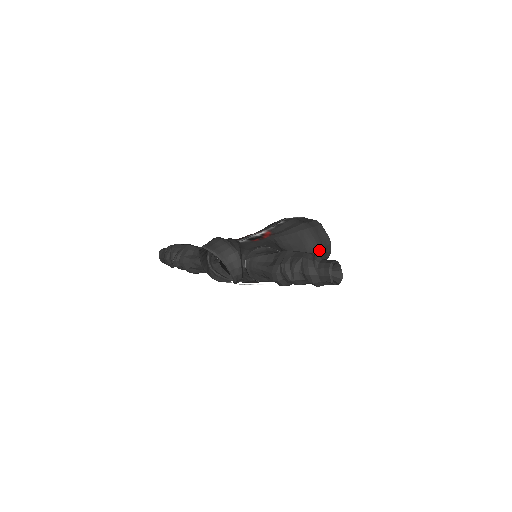
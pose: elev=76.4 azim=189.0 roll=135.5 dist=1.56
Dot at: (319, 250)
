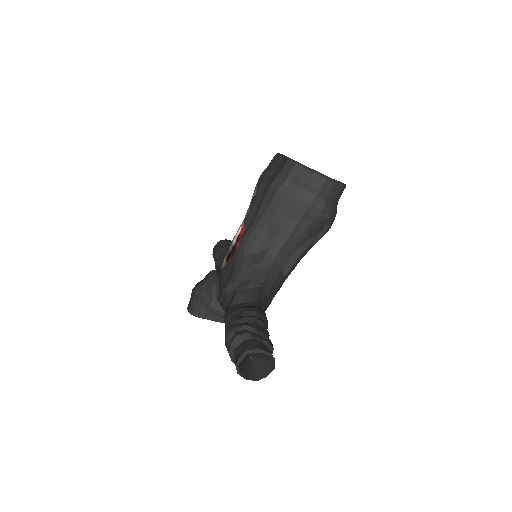
Dot at: (312, 206)
